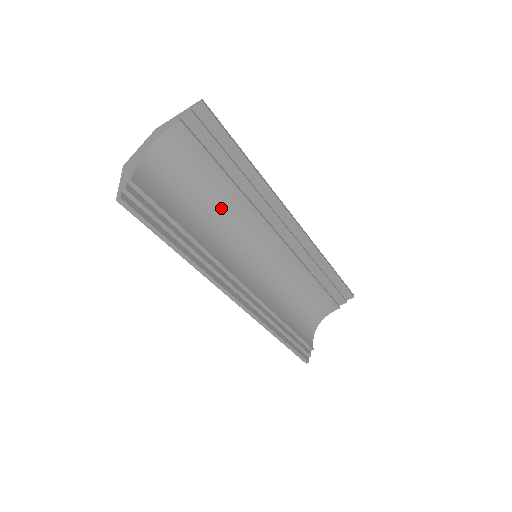
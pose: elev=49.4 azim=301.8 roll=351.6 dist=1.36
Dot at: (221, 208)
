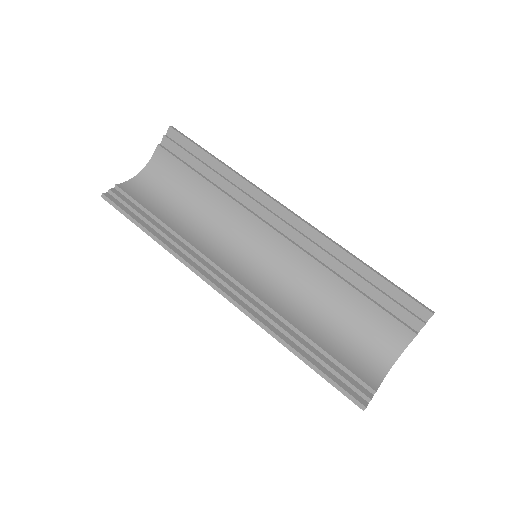
Dot at: (209, 211)
